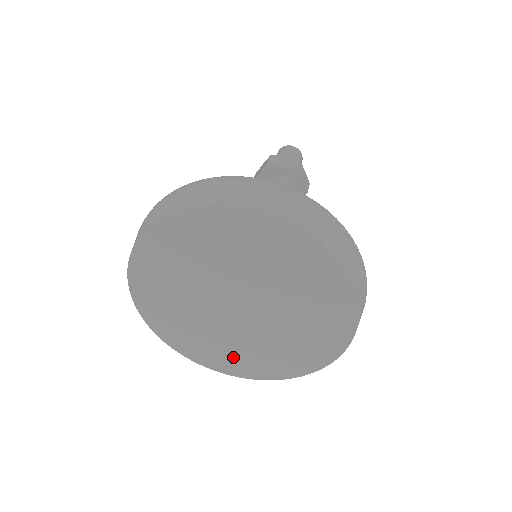
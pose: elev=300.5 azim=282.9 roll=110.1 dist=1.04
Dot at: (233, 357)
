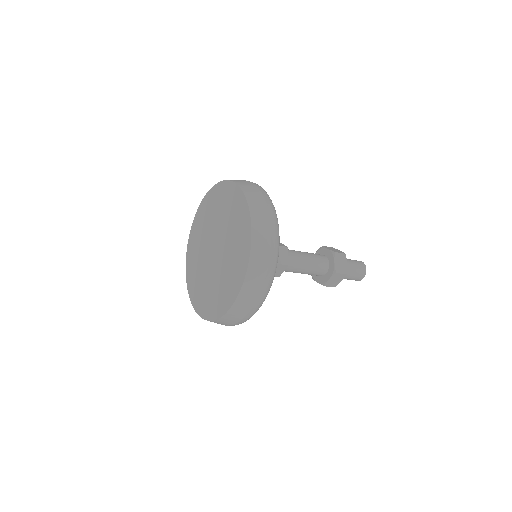
Dot at: (202, 295)
